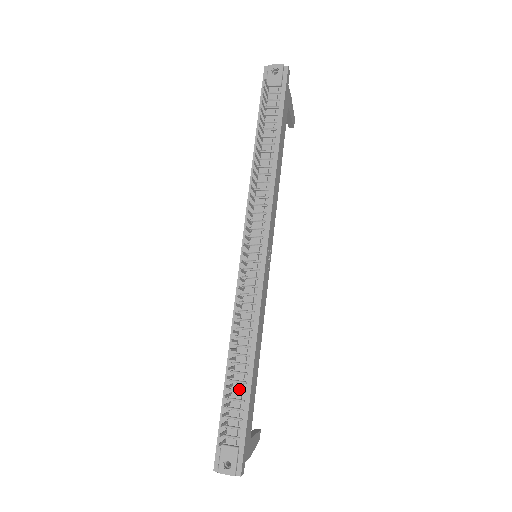
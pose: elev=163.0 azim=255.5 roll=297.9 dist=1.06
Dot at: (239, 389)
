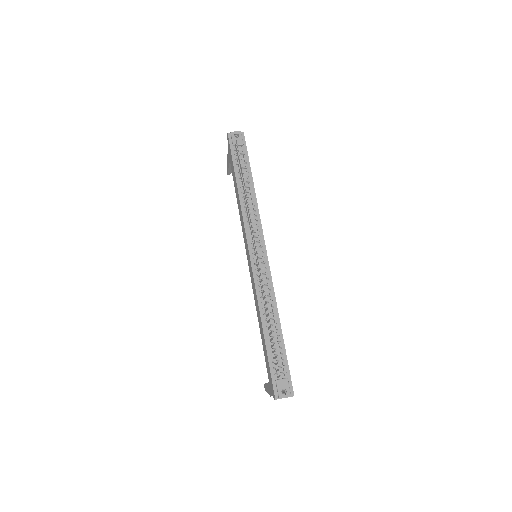
Dot at: (276, 341)
